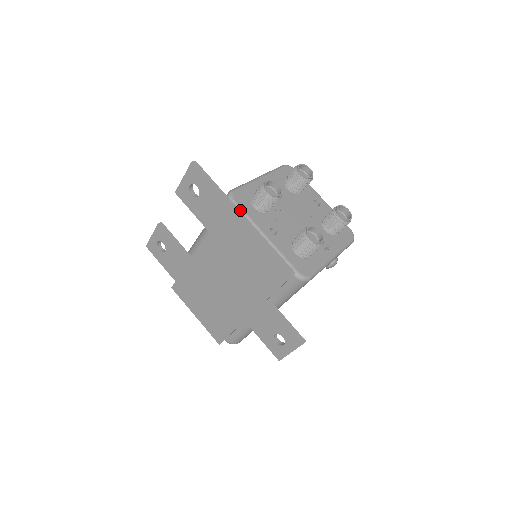
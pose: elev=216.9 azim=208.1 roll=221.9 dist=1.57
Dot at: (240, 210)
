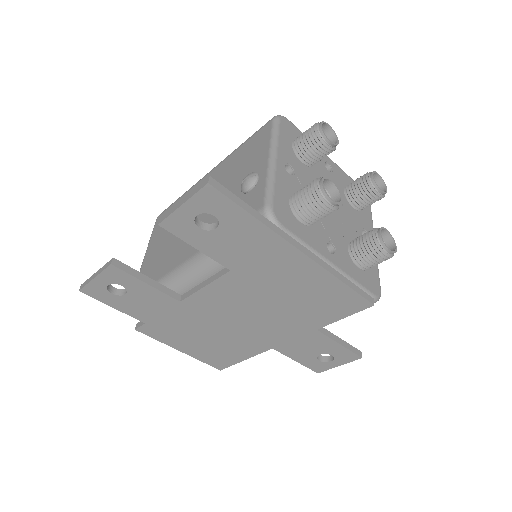
Dot at: (293, 238)
